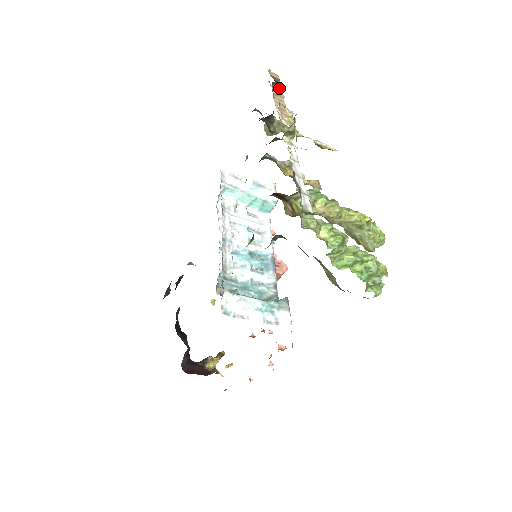
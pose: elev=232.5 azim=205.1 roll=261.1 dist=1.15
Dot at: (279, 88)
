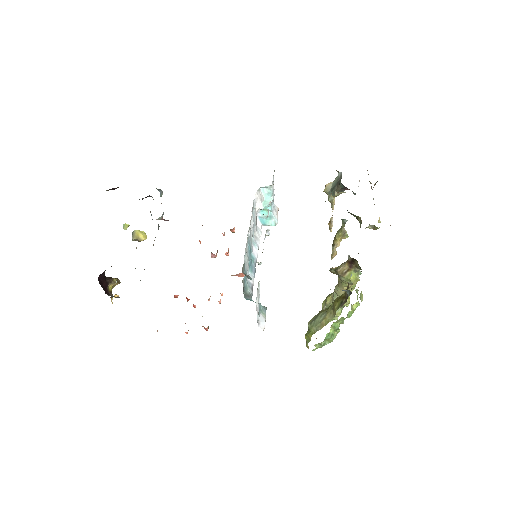
Dot at: occluded
